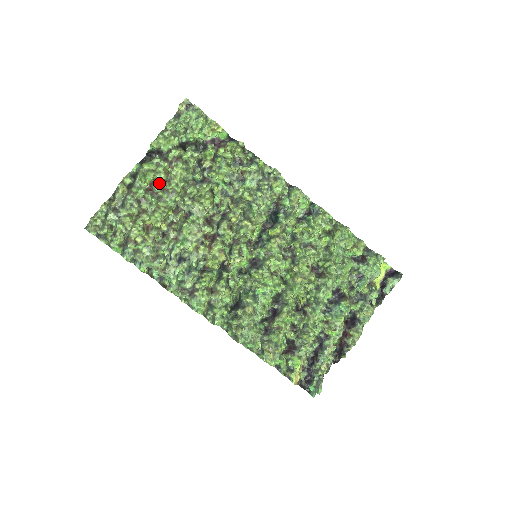
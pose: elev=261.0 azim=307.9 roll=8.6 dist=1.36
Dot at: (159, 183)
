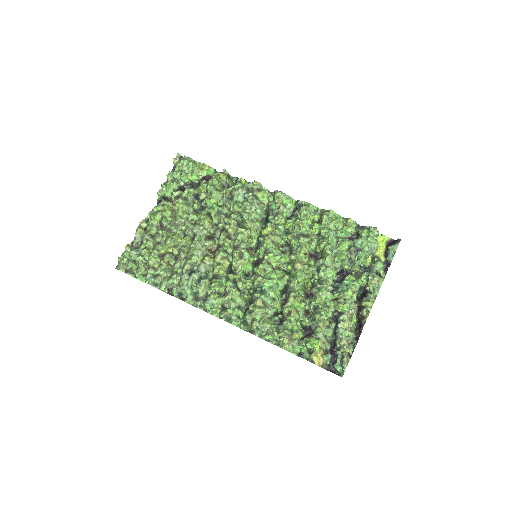
Dot at: (166, 218)
